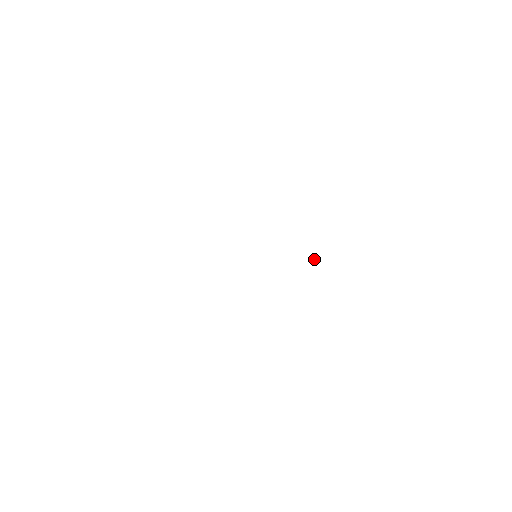
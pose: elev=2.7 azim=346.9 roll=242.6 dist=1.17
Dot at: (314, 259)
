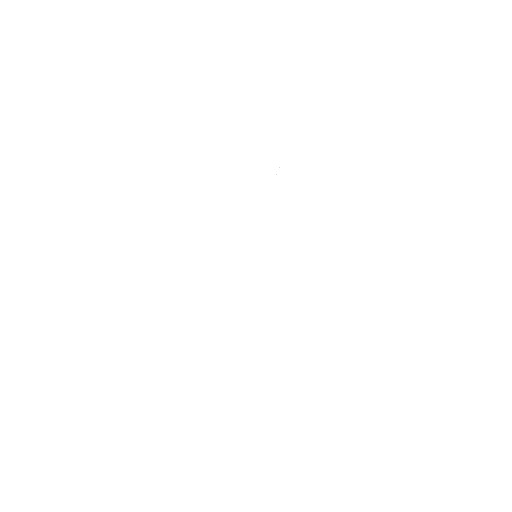
Dot at: occluded
